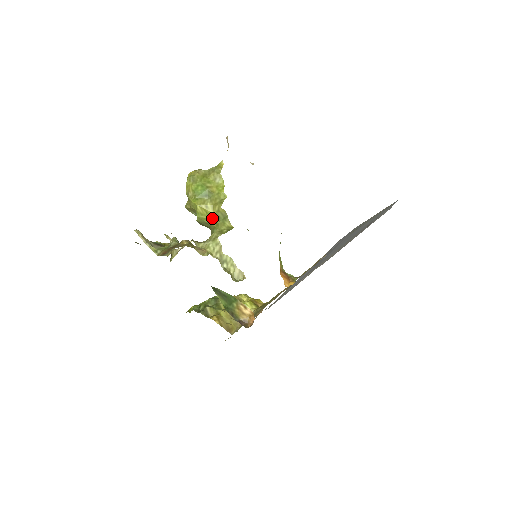
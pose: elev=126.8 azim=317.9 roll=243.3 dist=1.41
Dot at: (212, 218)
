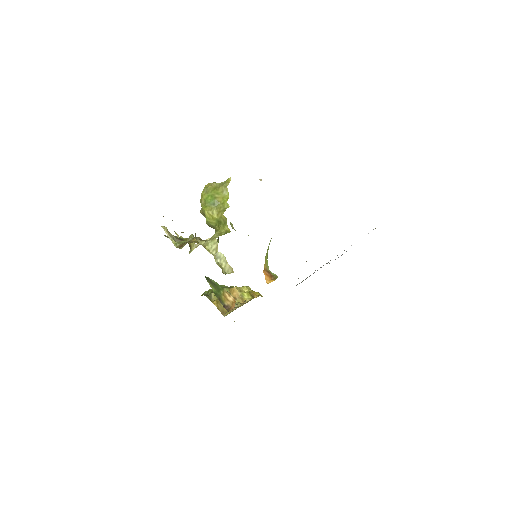
Dot at: (216, 222)
